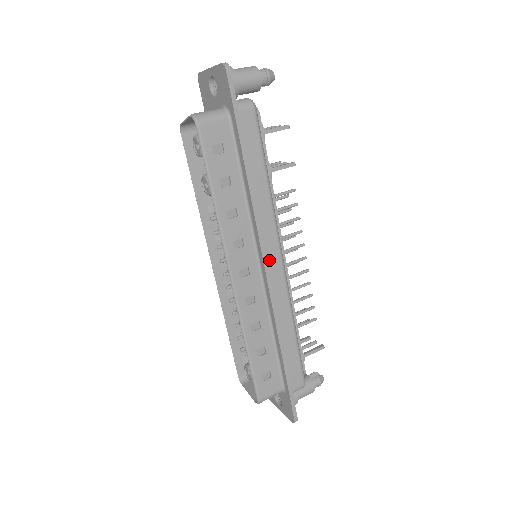
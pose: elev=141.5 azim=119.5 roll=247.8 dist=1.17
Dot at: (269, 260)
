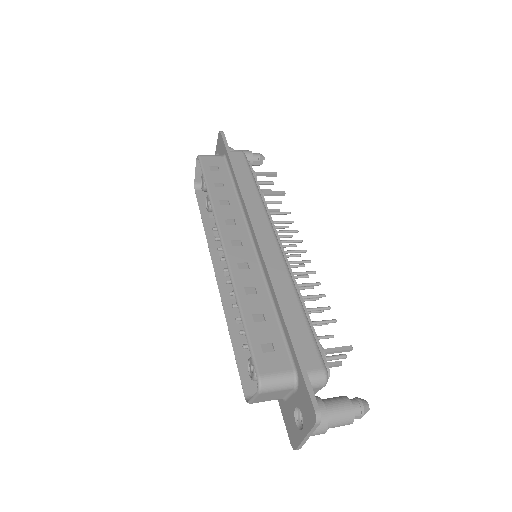
Dot at: (261, 235)
